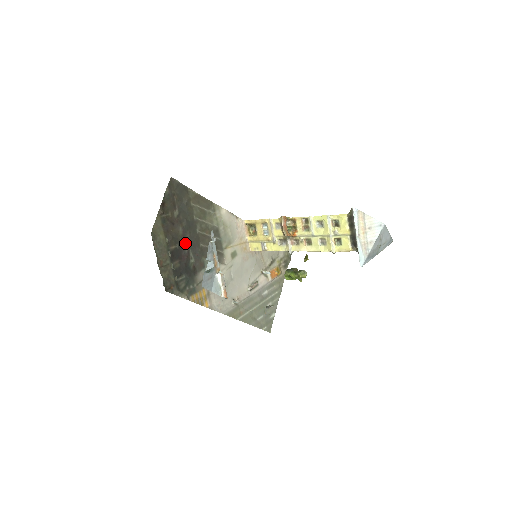
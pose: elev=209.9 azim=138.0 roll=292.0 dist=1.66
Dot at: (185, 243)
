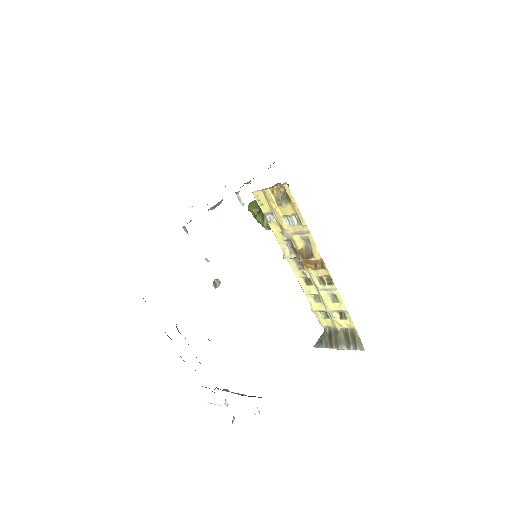
Dot at: occluded
